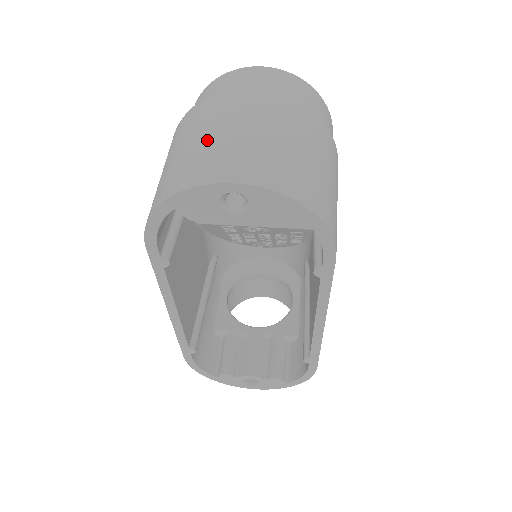
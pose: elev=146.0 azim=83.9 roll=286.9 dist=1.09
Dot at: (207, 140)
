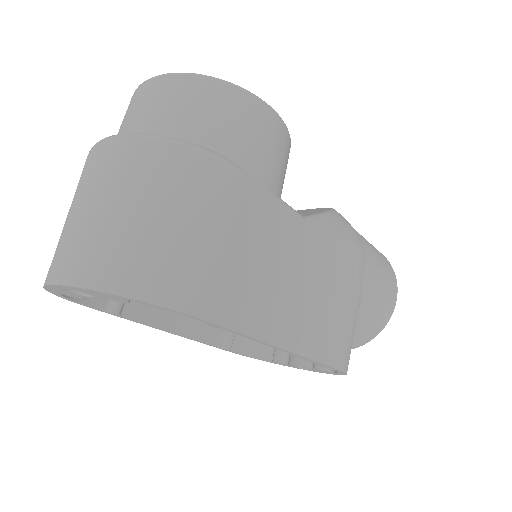
Dot at: (65, 223)
